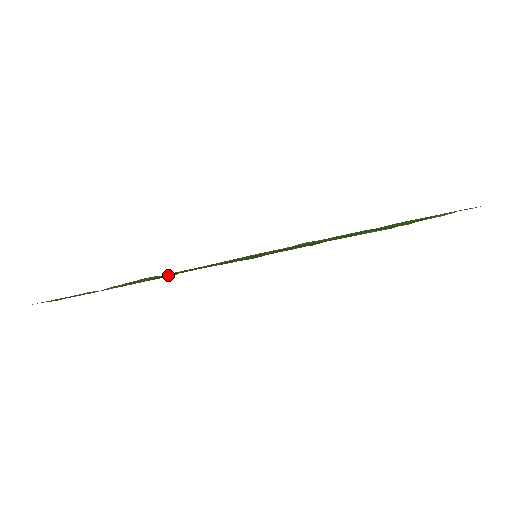
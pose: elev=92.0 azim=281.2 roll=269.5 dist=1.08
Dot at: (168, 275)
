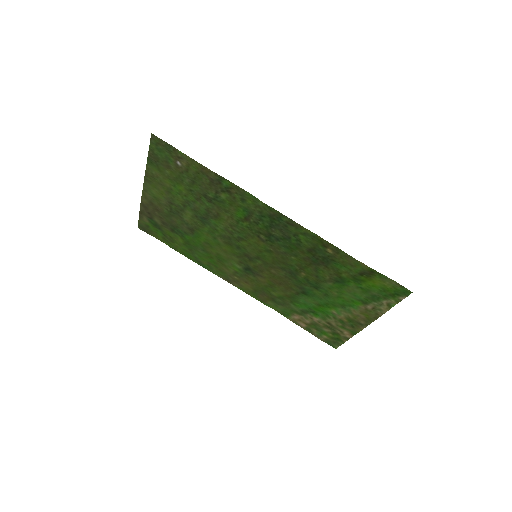
Dot at: (226, 188)
